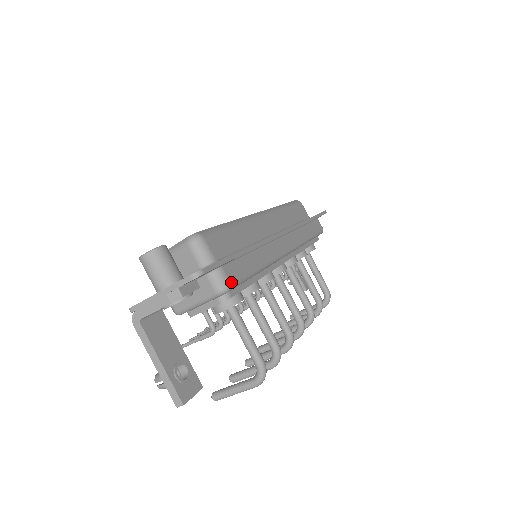
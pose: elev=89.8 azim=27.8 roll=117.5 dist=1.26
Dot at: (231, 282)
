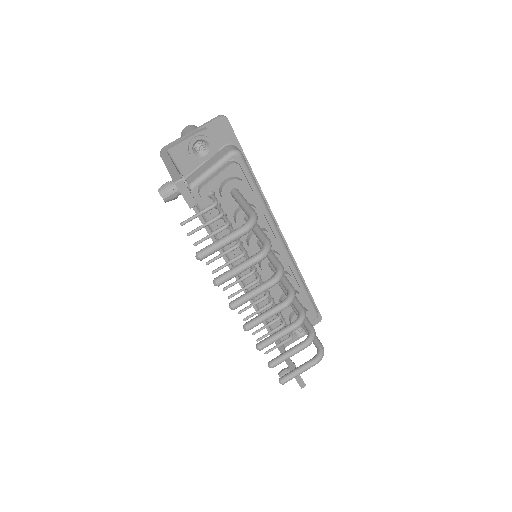
Dot at: (242, 154)
